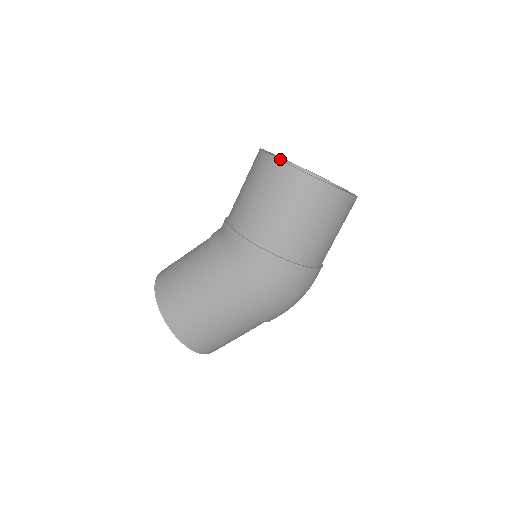
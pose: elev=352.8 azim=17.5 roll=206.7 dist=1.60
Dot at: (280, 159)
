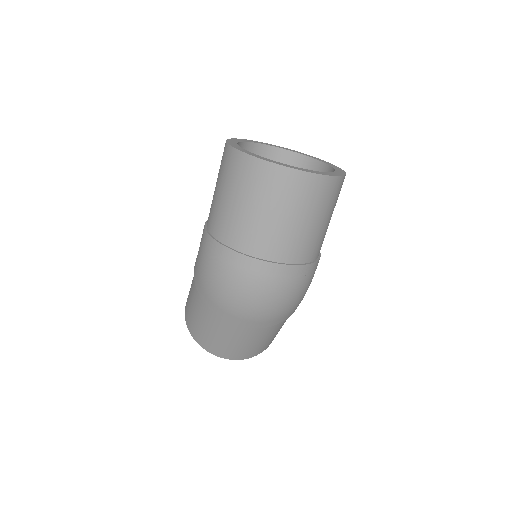
Dot at: (302, 156)
